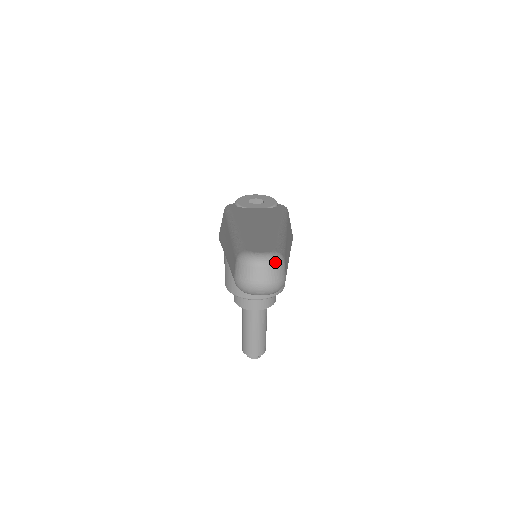
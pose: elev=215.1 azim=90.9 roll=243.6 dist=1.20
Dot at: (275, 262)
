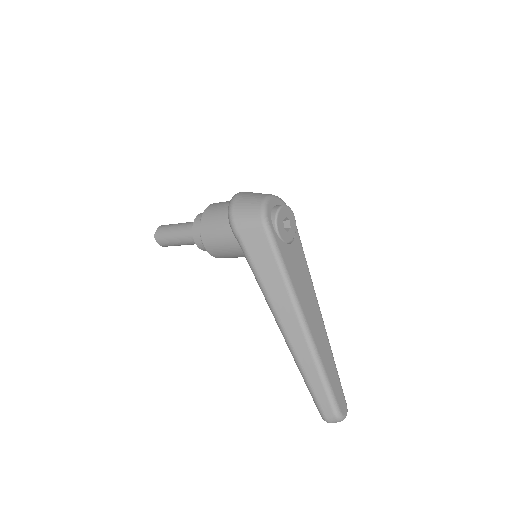
Dot at: (346, 415)
